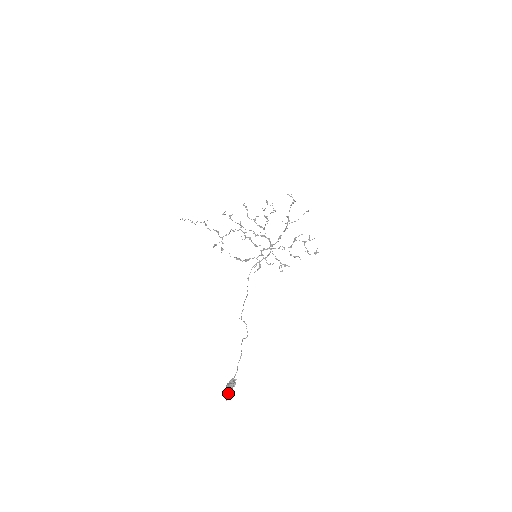
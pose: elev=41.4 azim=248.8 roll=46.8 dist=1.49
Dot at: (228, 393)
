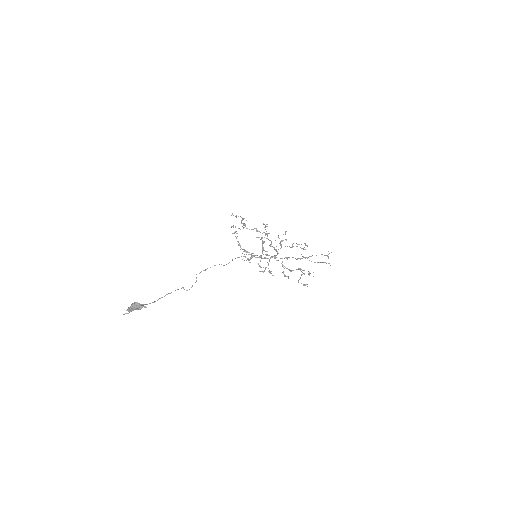
Dot at: (129, 307)
